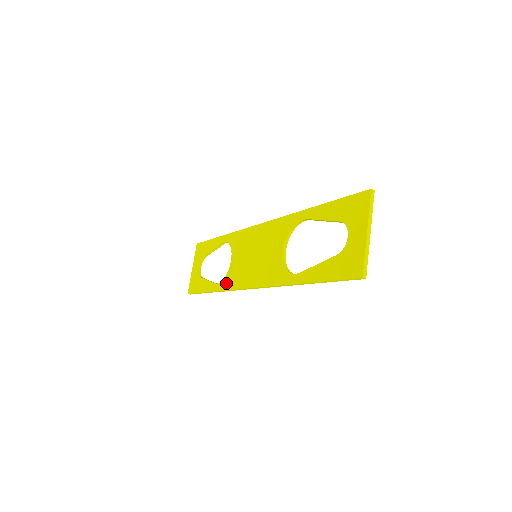
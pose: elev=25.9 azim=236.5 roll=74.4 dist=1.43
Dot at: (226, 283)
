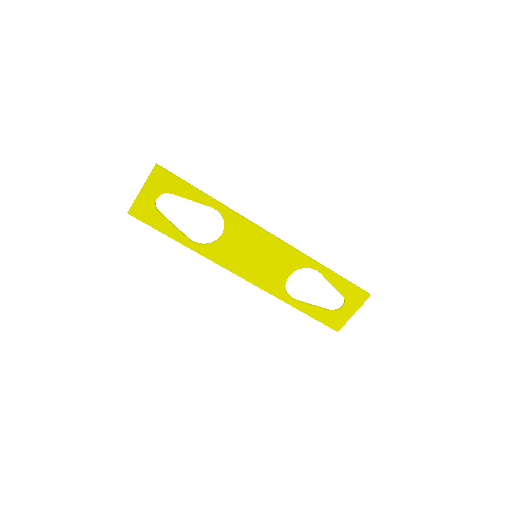
Dot at: (209, 252)
